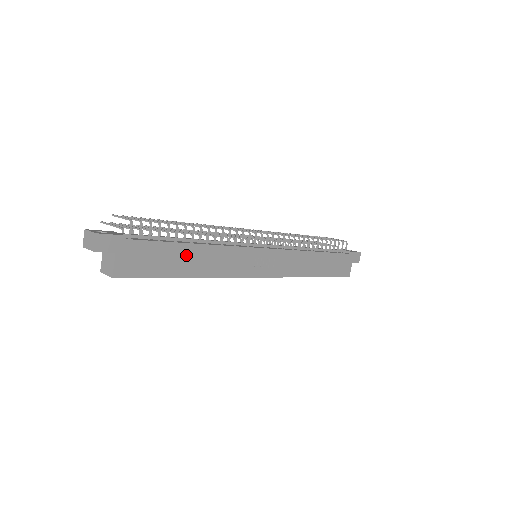
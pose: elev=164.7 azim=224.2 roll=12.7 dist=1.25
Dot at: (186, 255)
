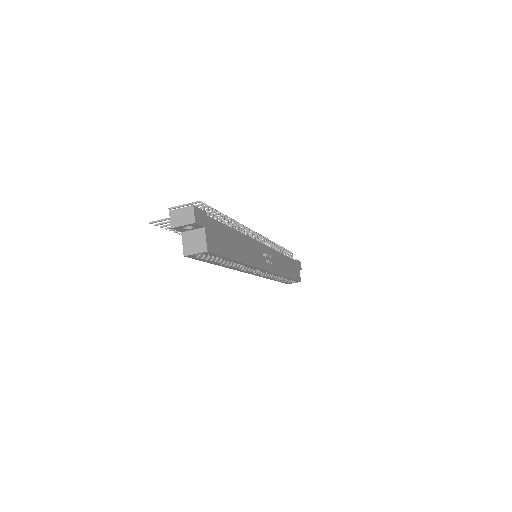
Dot at: (235, 240)
